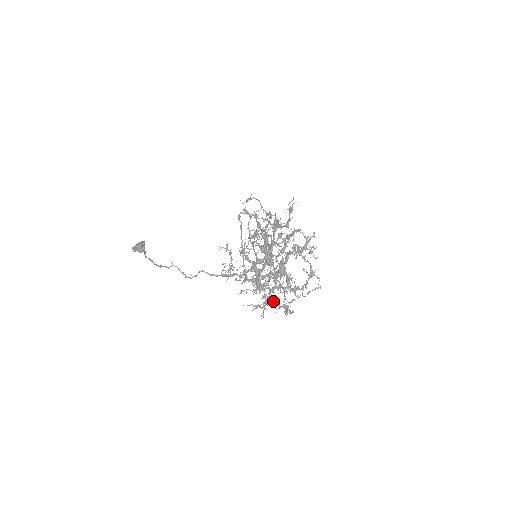
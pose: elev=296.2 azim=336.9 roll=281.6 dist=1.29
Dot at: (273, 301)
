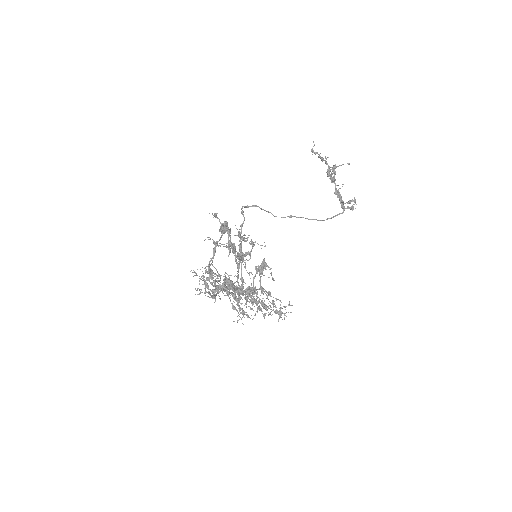
Dot at: occluded
